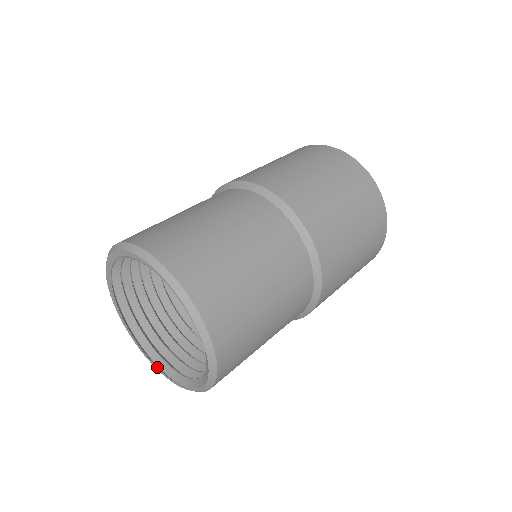
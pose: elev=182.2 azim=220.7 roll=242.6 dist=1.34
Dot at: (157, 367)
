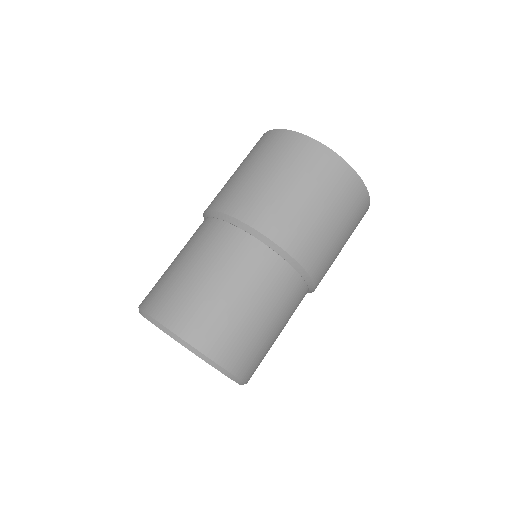
Dot at: occluded
